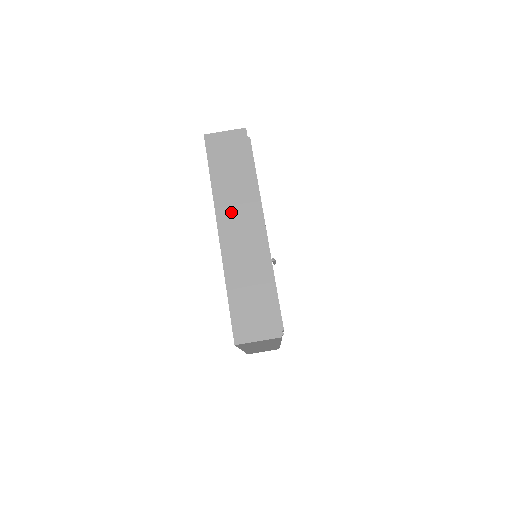
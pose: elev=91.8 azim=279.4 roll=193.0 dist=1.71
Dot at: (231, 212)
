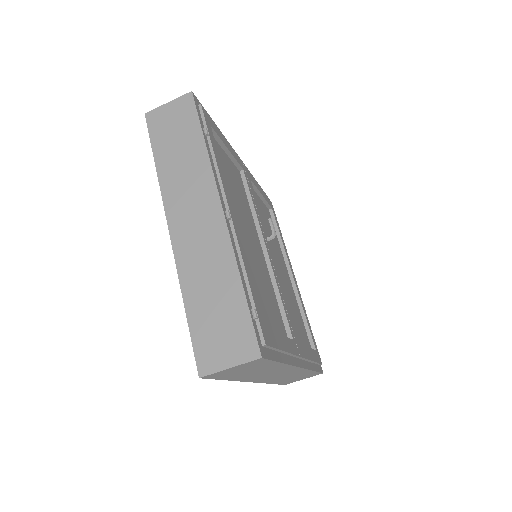
Dot at: occluded
